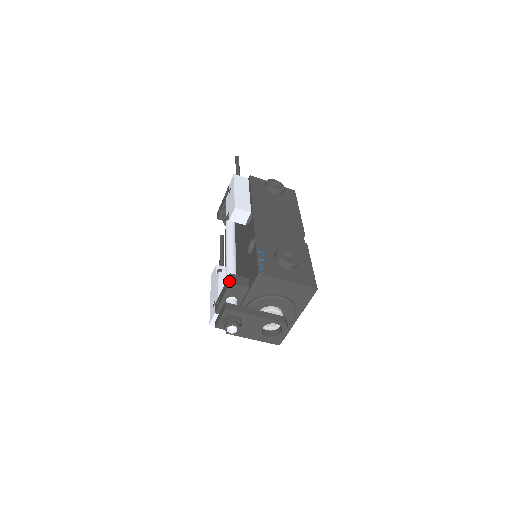
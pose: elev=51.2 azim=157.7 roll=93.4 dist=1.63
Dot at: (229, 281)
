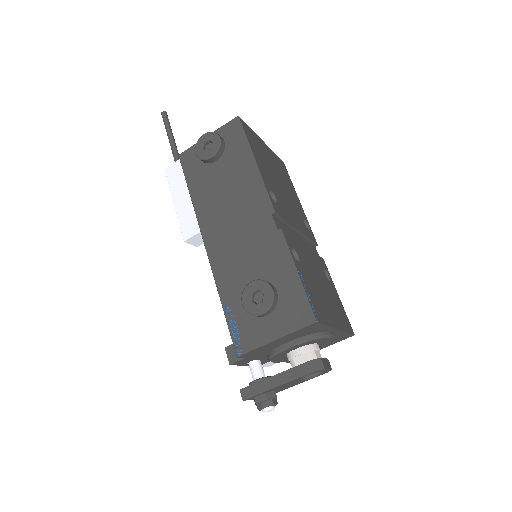
Dot at: (228, 360)
